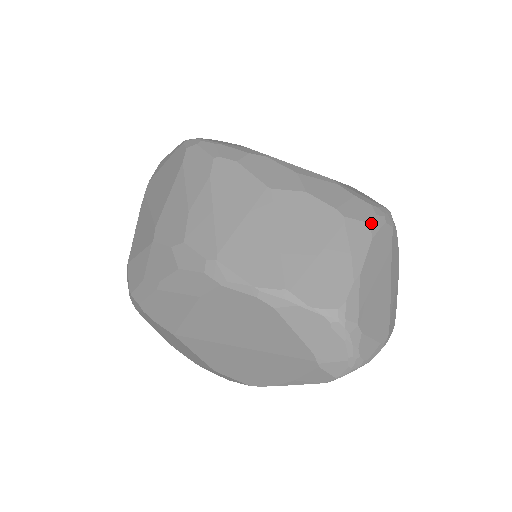
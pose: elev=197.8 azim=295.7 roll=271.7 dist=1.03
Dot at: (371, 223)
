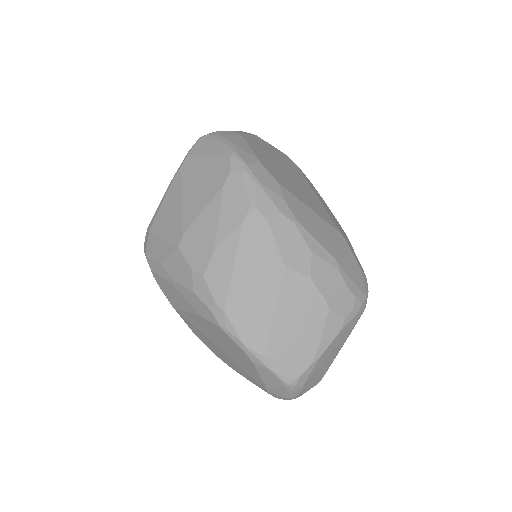
Dot at: (346, 317)
